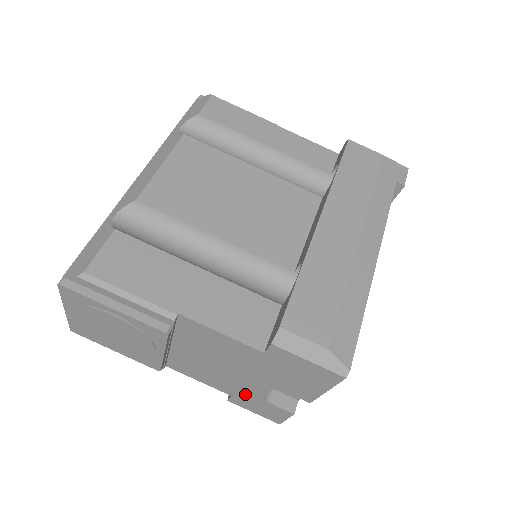
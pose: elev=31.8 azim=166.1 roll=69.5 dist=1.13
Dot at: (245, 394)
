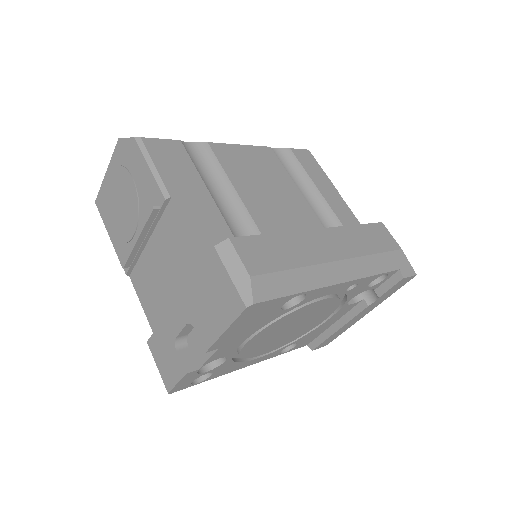
Dot at: (164, 331)
